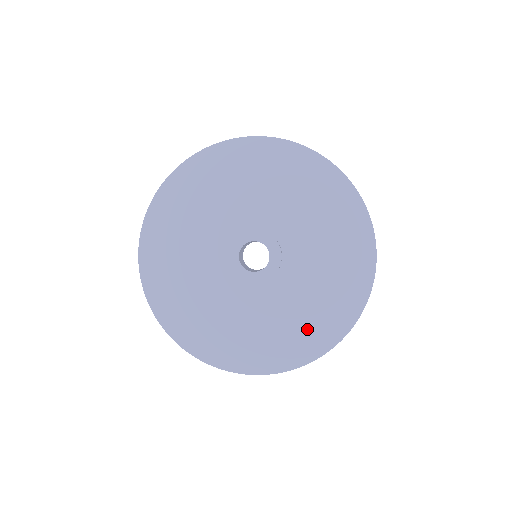
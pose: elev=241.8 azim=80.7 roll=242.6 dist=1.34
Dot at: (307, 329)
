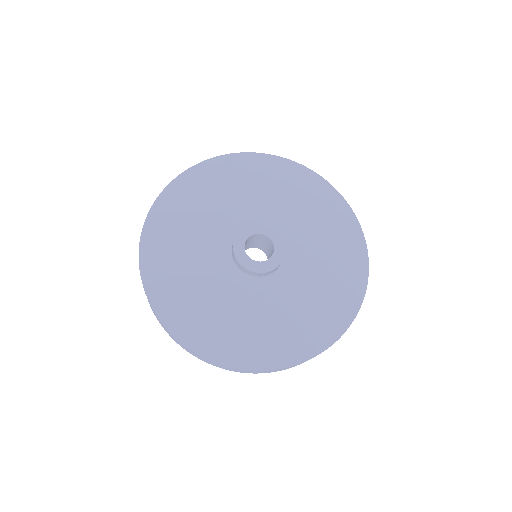
Dot at: (286, 334)
